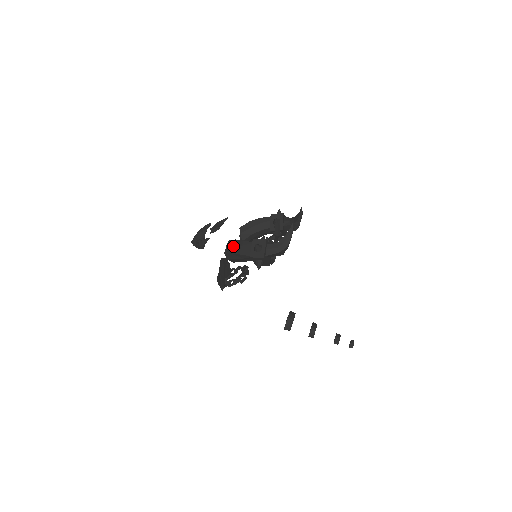
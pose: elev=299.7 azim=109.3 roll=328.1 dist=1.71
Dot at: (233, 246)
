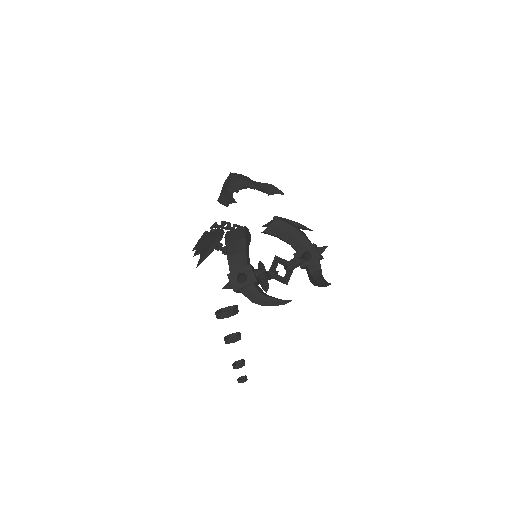
Dot at: (235, 241)
